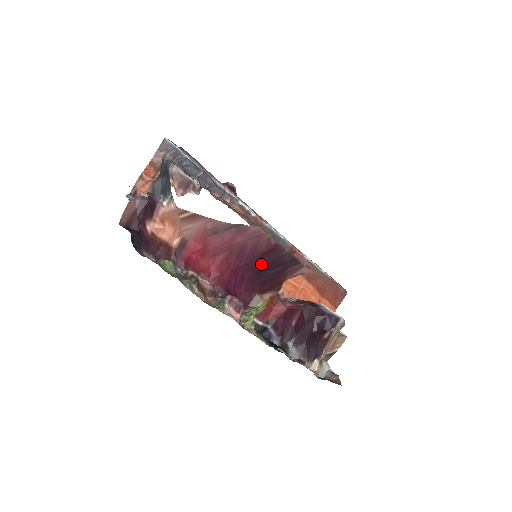
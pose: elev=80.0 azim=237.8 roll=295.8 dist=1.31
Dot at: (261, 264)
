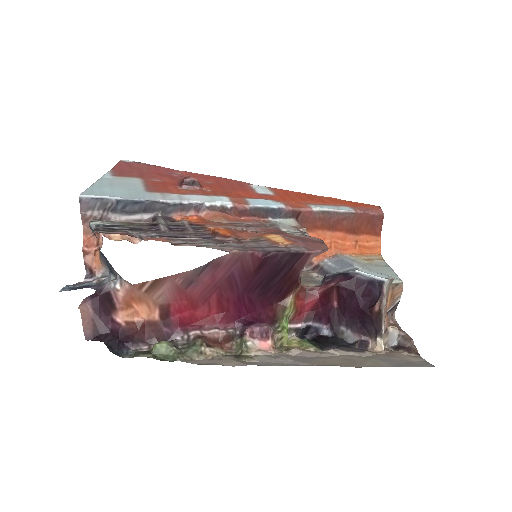
Dot at: (262, 279)
